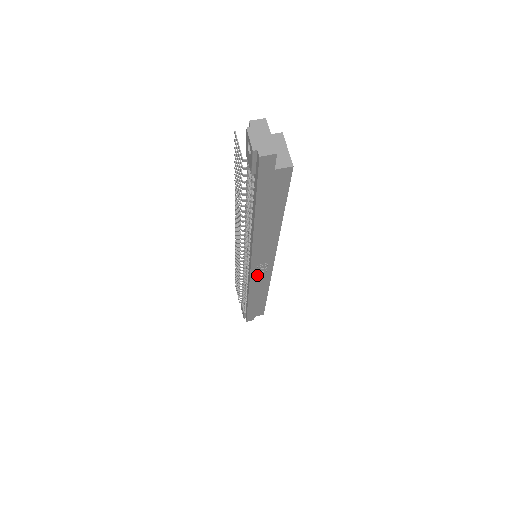
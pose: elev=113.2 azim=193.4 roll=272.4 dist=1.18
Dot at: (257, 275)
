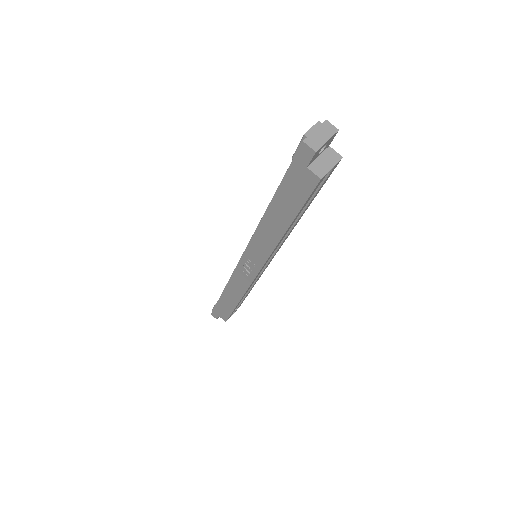
Dot at: (243, 270)
